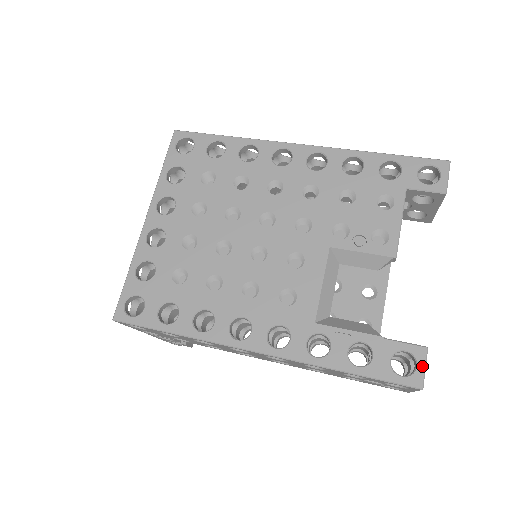
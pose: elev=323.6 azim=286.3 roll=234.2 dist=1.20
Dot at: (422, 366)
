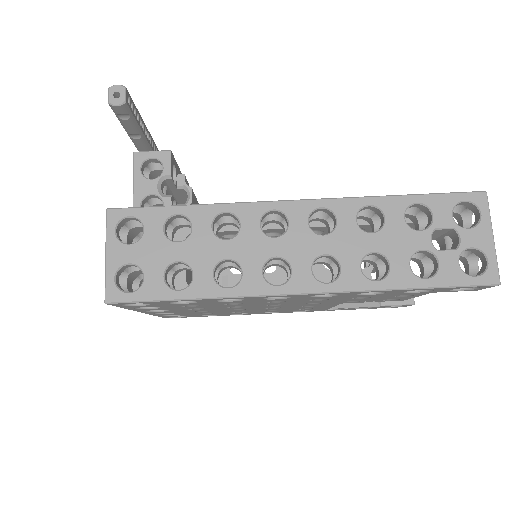
Dot at: occluded
